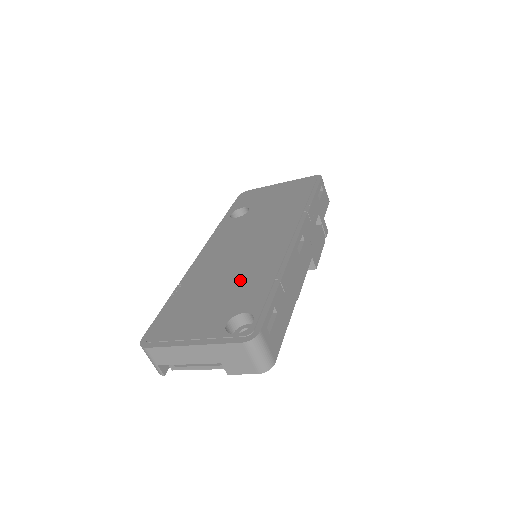
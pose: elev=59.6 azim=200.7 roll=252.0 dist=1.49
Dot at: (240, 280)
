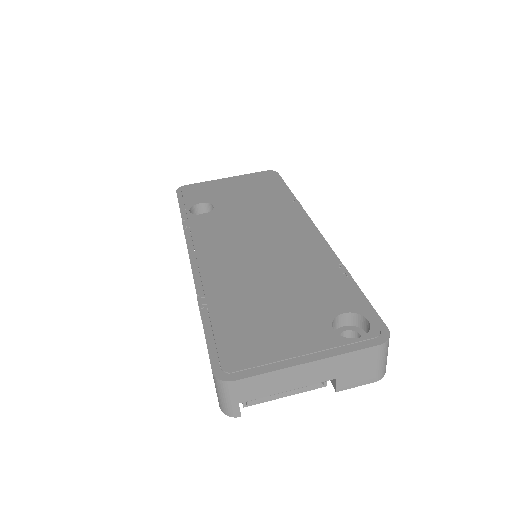
Dot at: (294, 279)
